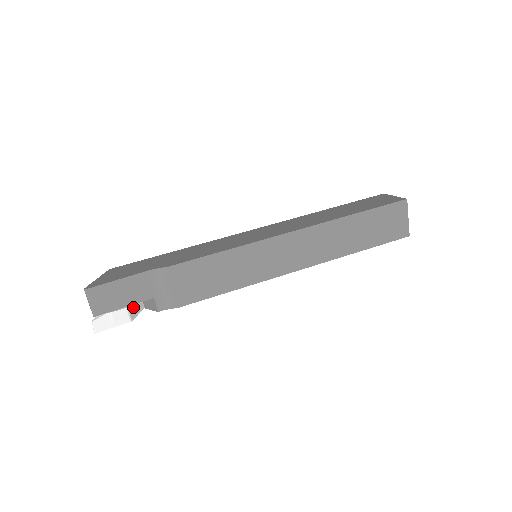
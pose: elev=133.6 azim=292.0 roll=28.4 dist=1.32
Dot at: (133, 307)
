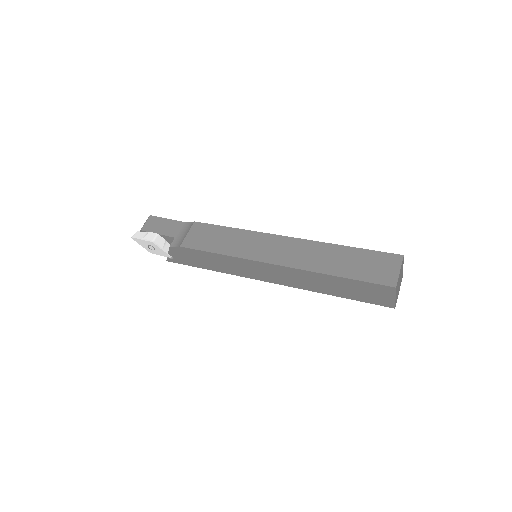
Dot at: (162, 241)
